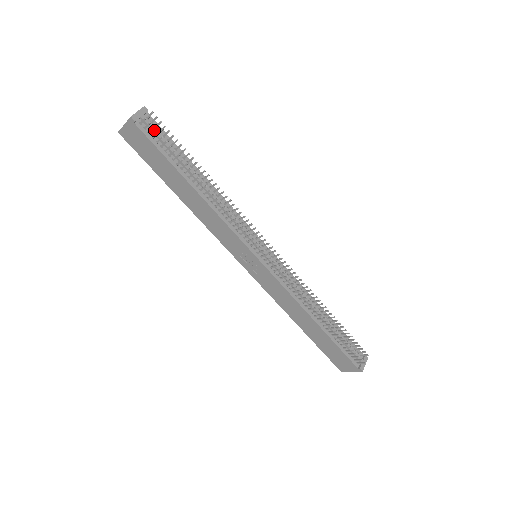
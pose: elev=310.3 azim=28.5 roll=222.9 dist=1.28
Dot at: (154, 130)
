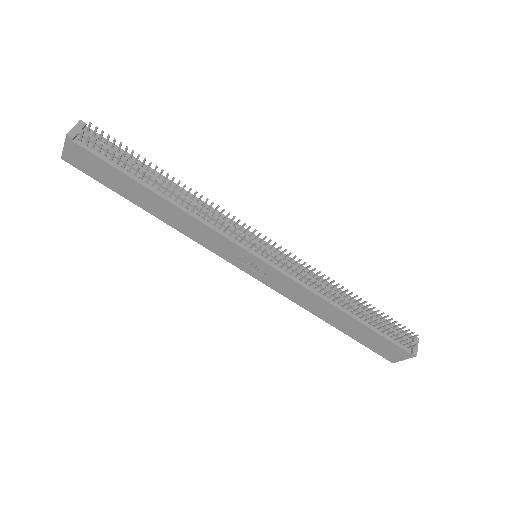
Dot at: (98, 143)
